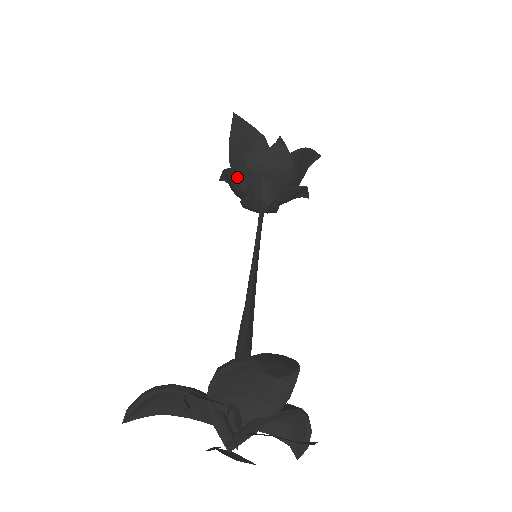
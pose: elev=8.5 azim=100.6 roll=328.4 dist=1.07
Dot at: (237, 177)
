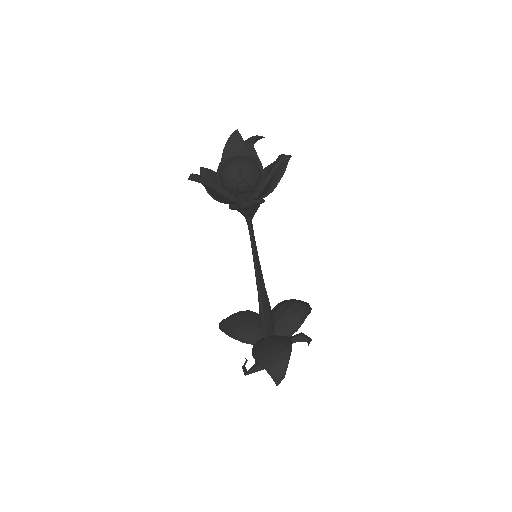
Dot at: occluded
